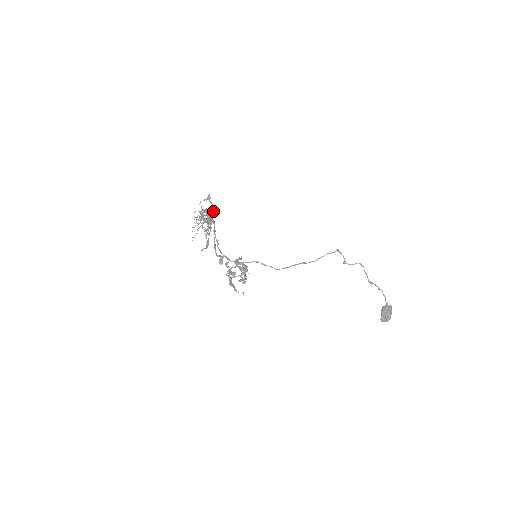
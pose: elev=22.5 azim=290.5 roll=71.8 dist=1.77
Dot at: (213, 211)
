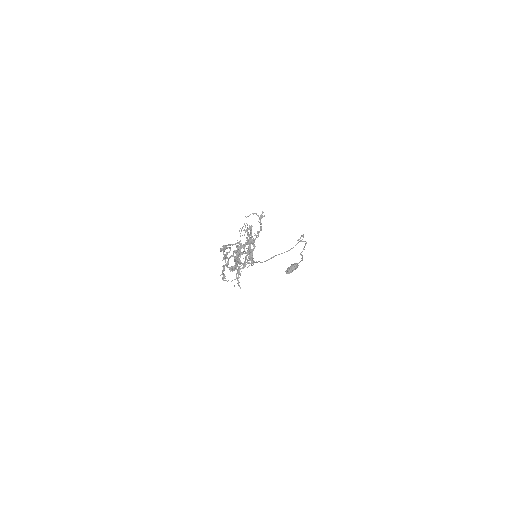
Dot at: (258, 235)
